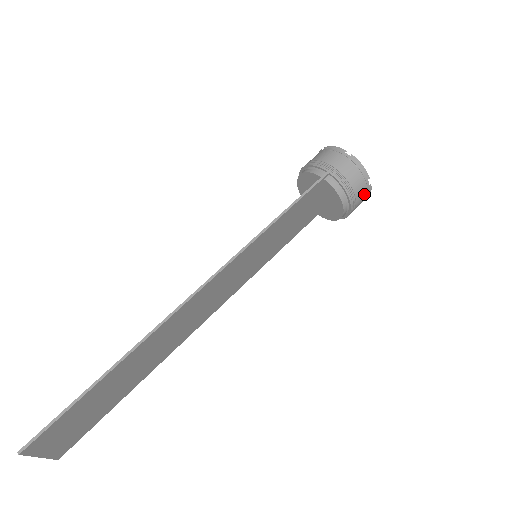
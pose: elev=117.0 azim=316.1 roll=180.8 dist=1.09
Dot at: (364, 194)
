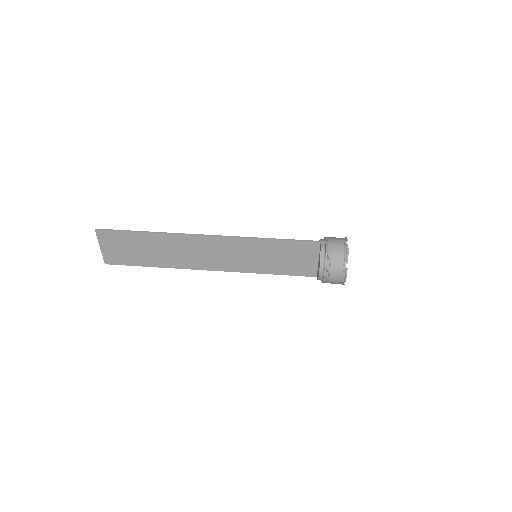
Dot at: (340, 271)
